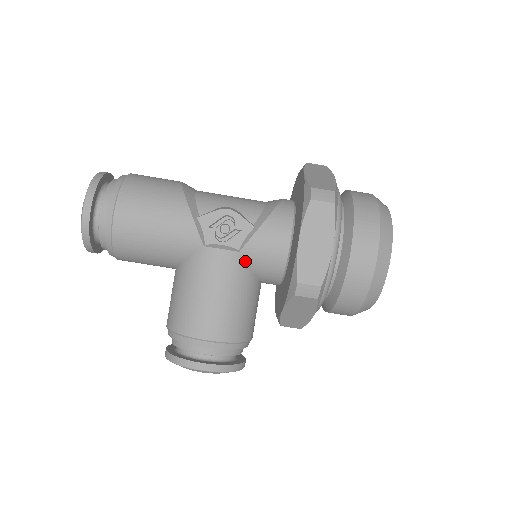
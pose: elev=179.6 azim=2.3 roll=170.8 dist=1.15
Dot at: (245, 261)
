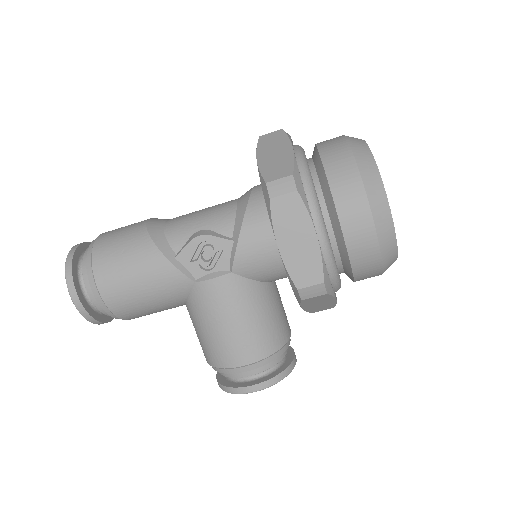
Dot at: (242, 277)
